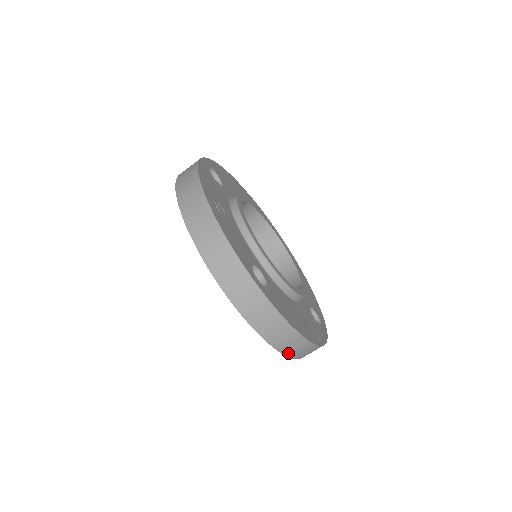
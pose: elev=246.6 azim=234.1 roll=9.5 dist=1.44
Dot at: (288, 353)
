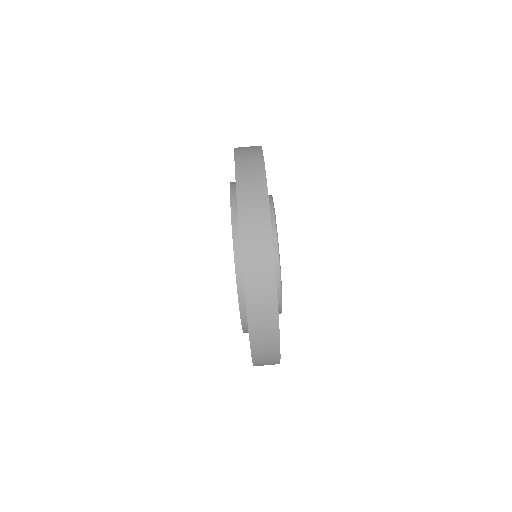
Dot at: (251, 318)
